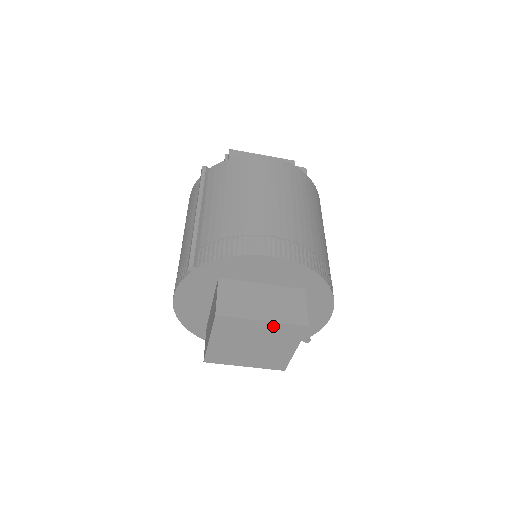
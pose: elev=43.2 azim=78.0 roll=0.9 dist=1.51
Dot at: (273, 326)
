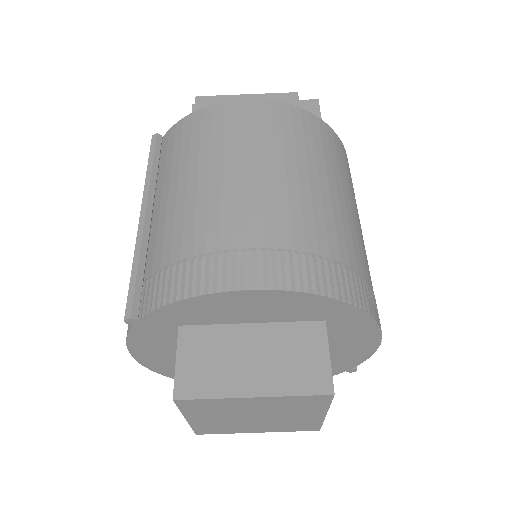
Dot at: (274, 400)
